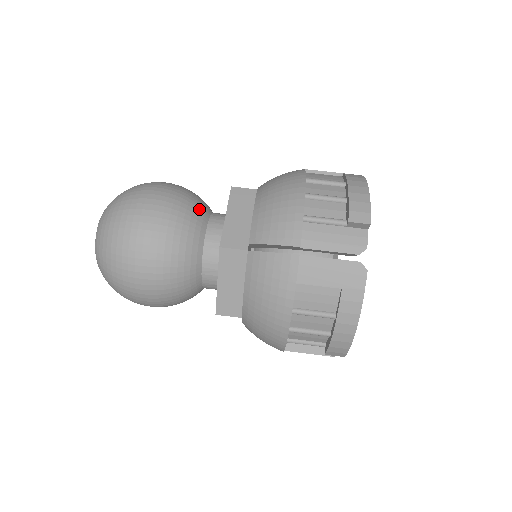
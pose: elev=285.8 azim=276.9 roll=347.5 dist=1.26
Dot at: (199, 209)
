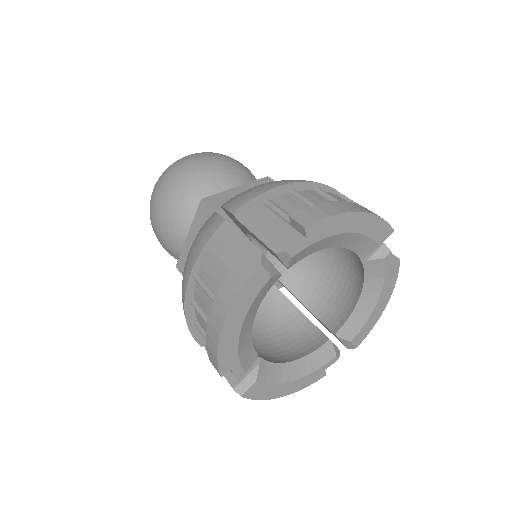
Dot at: (236, 184)
